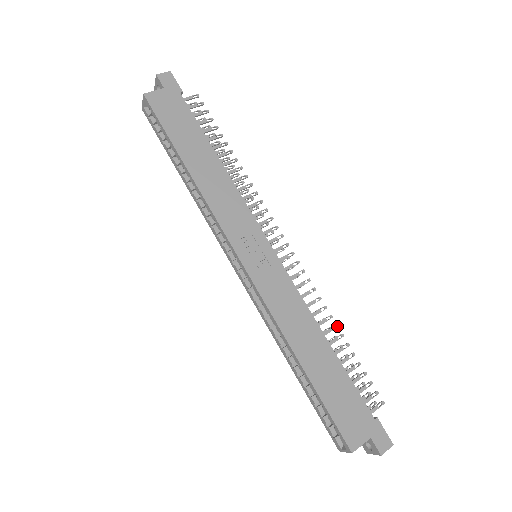
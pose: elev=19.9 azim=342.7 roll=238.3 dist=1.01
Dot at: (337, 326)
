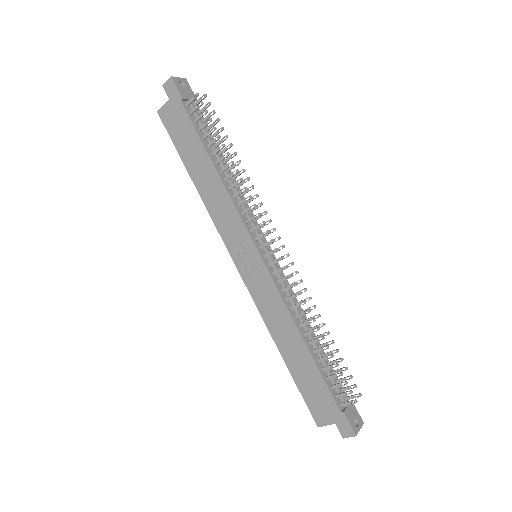
Dot at: (318, 329)
